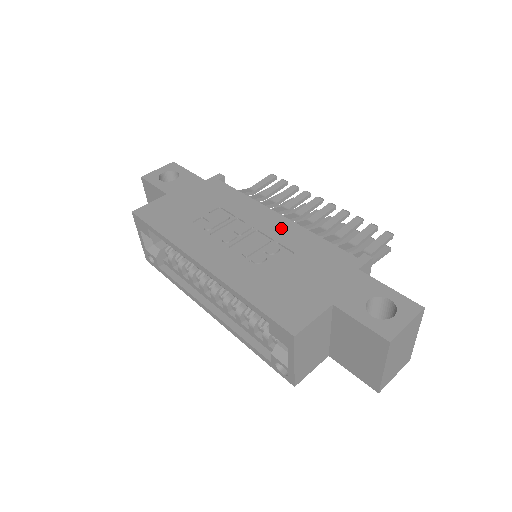
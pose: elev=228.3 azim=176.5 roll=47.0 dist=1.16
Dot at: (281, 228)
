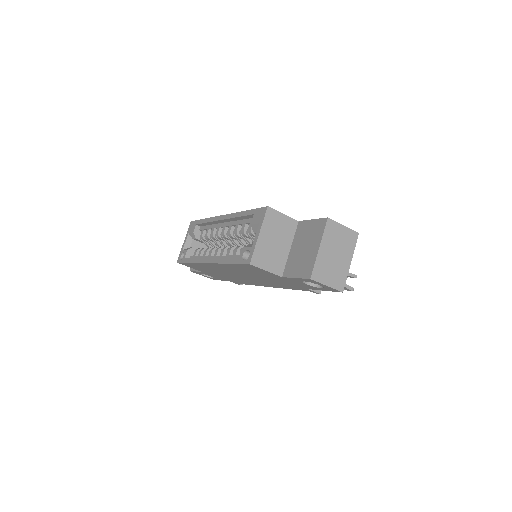
Dot at: occluded
